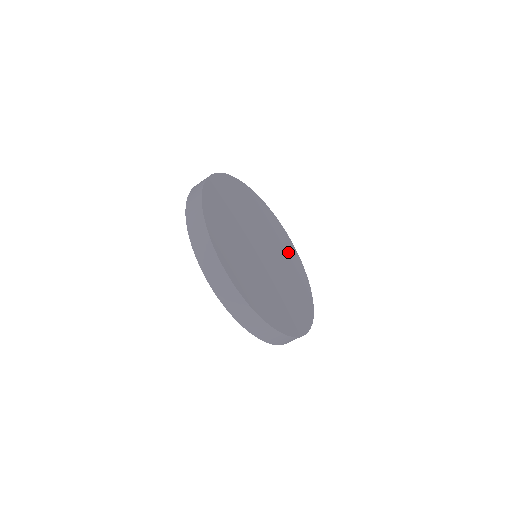
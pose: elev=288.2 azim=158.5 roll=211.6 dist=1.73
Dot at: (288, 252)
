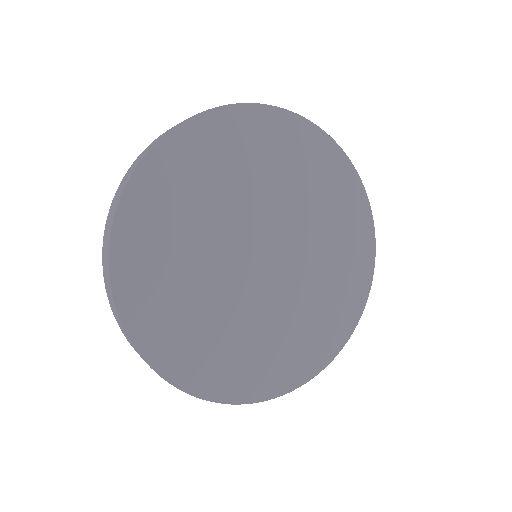
Dot at: (332, 198)
